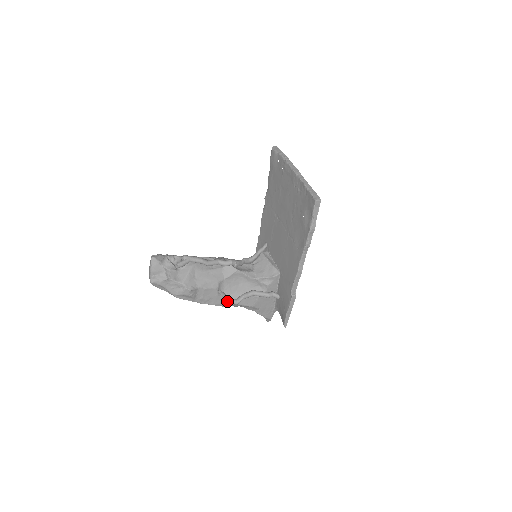
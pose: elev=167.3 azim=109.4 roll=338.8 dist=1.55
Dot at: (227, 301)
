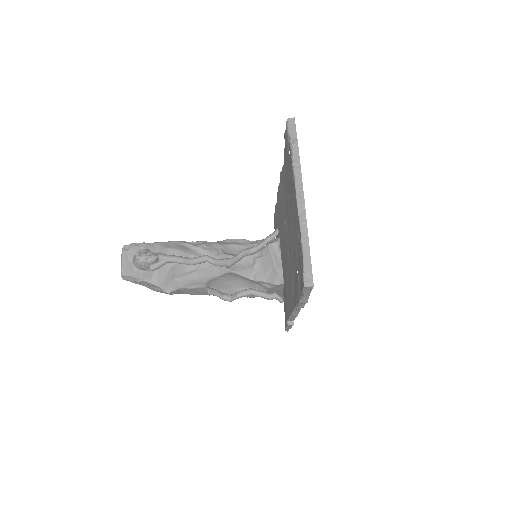
Dot at: occluded
